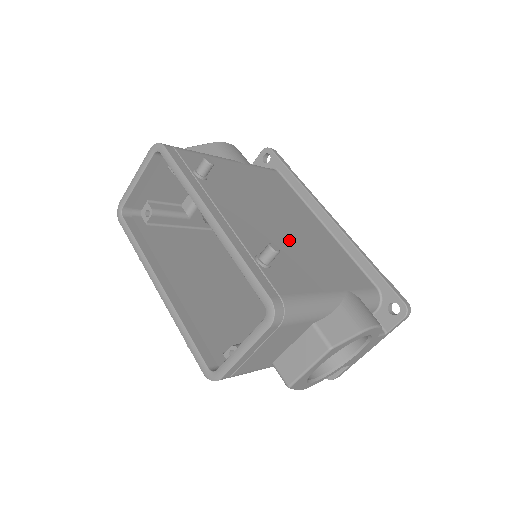
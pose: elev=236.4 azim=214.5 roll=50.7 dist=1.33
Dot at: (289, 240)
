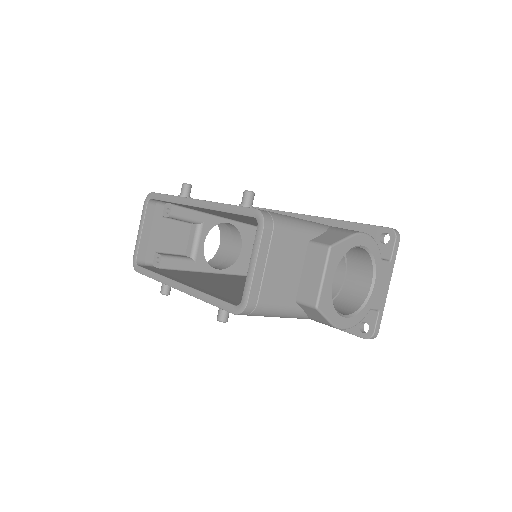
Dot at: occluded
